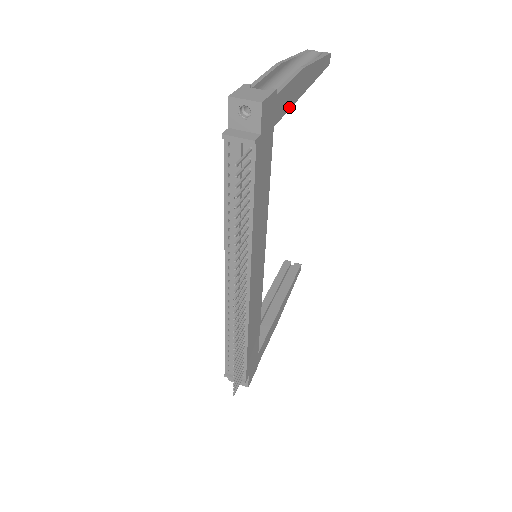
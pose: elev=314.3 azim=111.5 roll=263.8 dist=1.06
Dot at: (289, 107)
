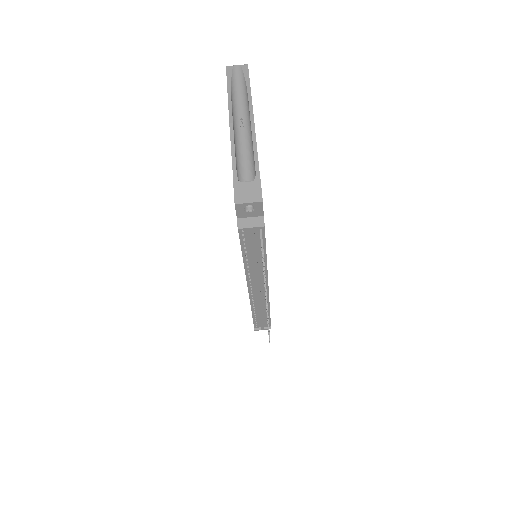
Dot at: occluded
